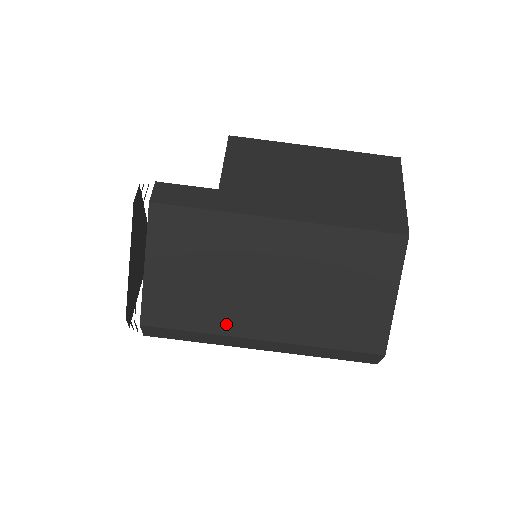
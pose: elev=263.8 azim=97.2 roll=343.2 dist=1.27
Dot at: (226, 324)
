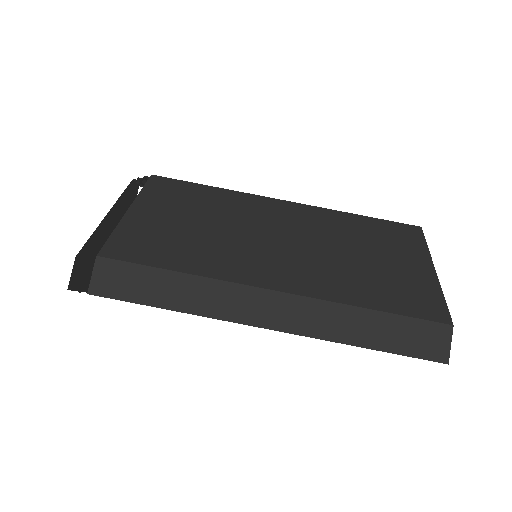
Dot at: (222, 268)
